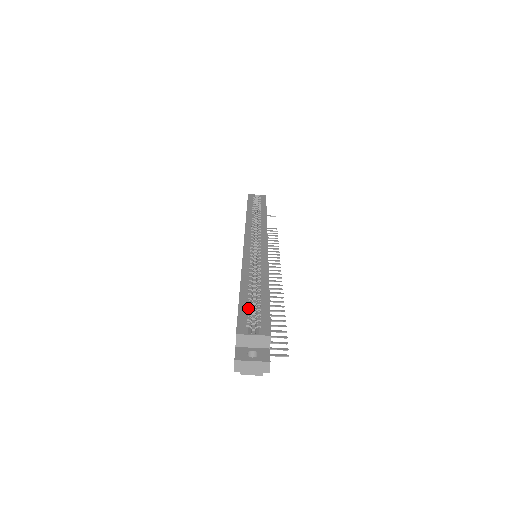
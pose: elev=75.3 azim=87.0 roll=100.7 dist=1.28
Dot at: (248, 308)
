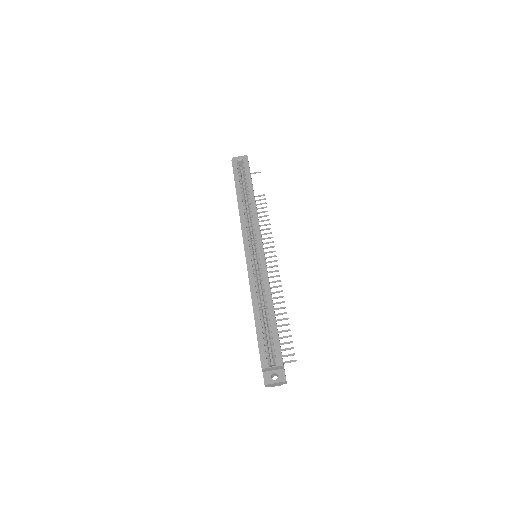
Dot at: (264, 337)
